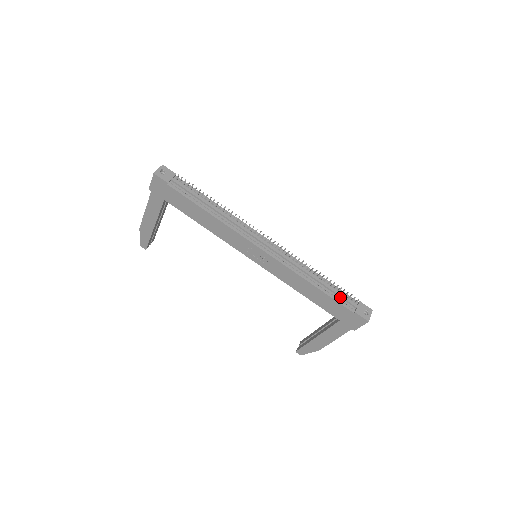
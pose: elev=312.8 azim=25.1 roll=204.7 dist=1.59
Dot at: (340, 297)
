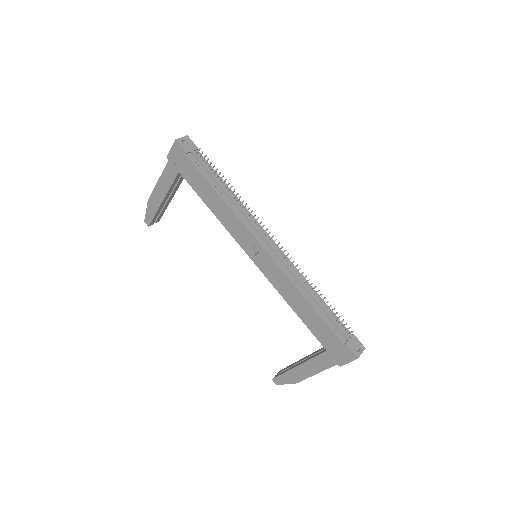
Dot at: (333, 323)
